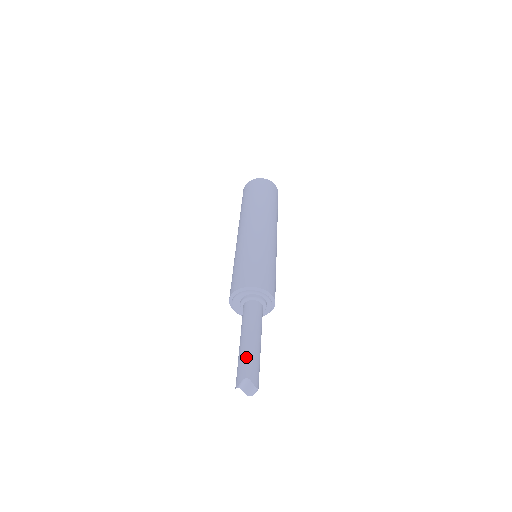
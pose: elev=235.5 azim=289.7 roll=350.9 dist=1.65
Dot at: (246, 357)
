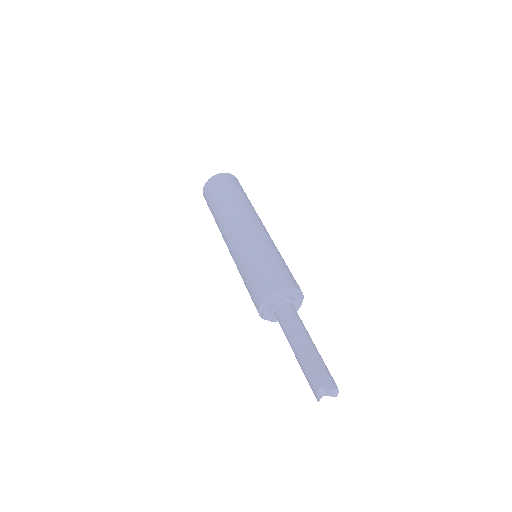
Dot at: (306, 368)
